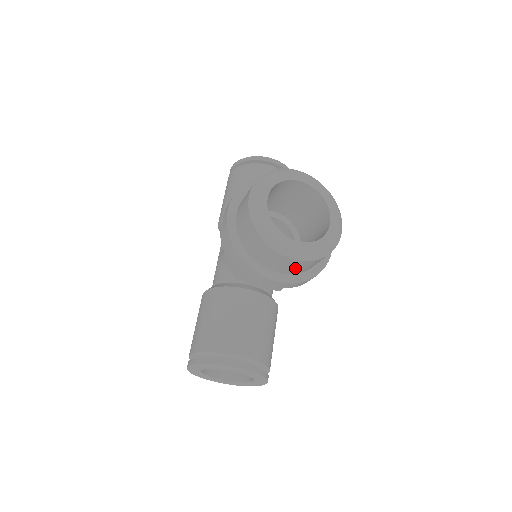
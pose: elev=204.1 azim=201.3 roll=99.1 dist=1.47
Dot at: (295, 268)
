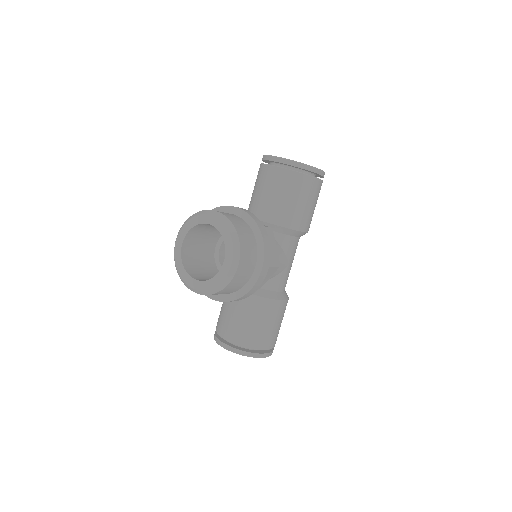
Dot at: occluded
